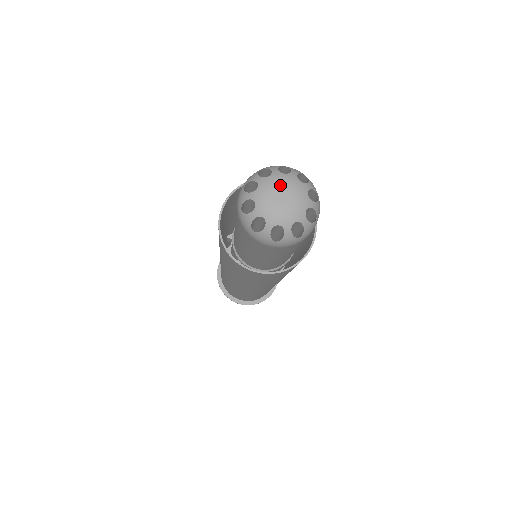
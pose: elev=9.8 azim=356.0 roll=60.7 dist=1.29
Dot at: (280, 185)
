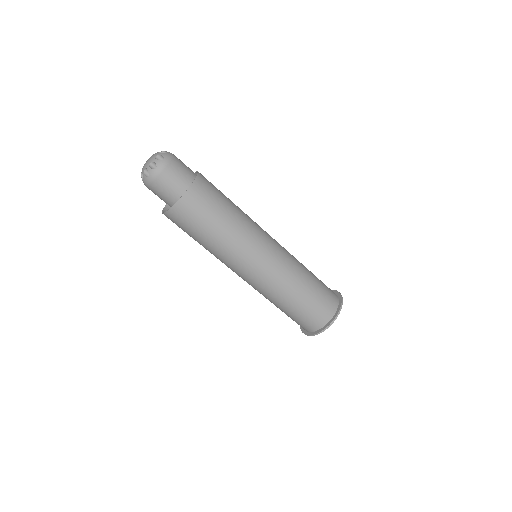
Dot at: occluded
